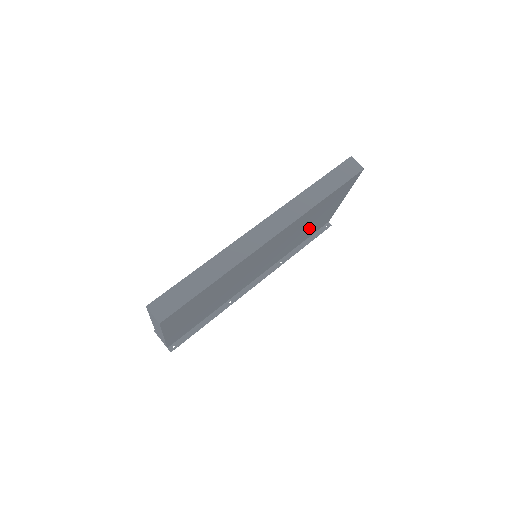
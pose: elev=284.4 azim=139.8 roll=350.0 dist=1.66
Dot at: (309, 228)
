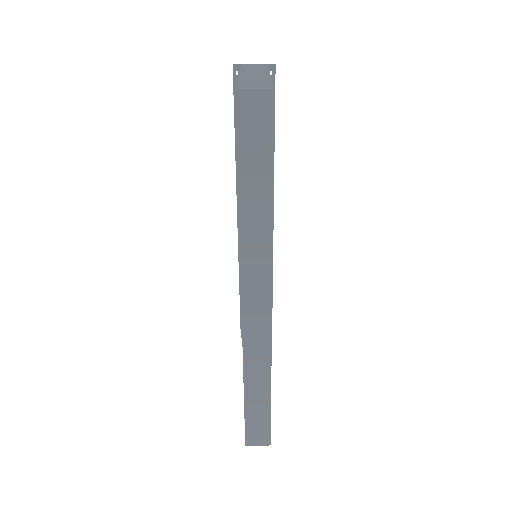
Dot at: occluded
